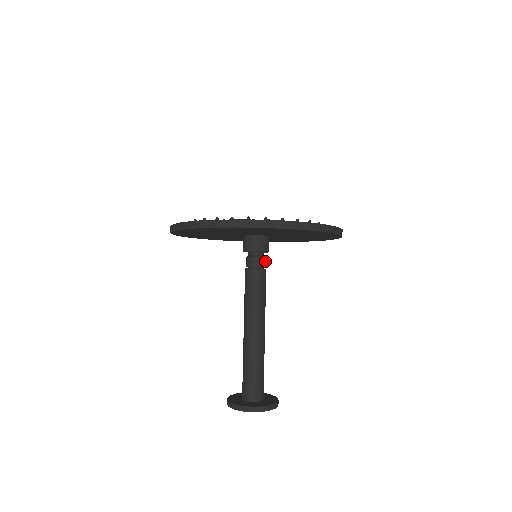
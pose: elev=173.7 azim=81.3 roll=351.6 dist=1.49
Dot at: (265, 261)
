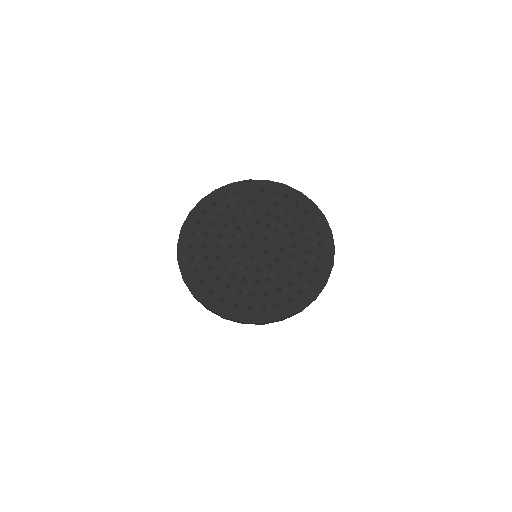
Dot at: occluded
